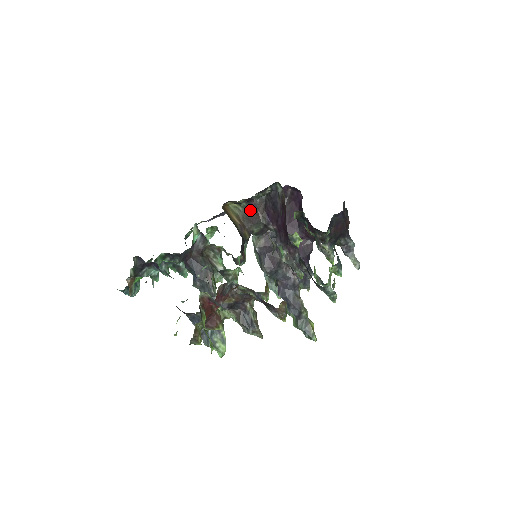
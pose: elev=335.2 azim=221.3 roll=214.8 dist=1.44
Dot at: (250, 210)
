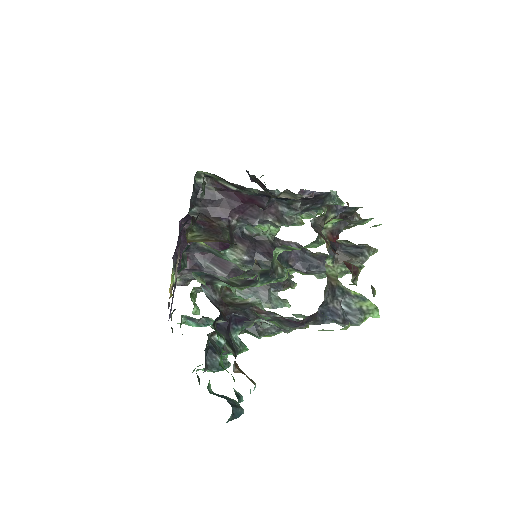
Dot at: (204, 228)
